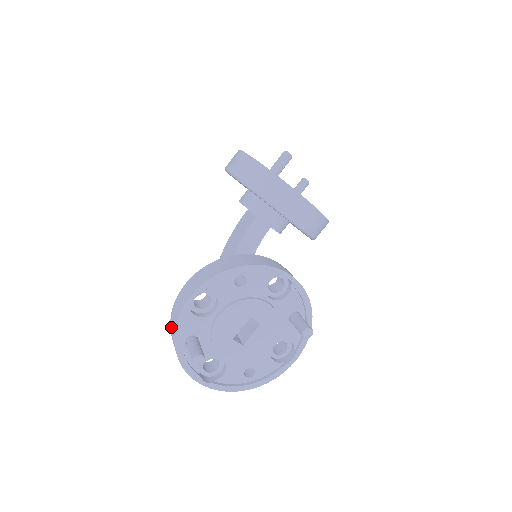
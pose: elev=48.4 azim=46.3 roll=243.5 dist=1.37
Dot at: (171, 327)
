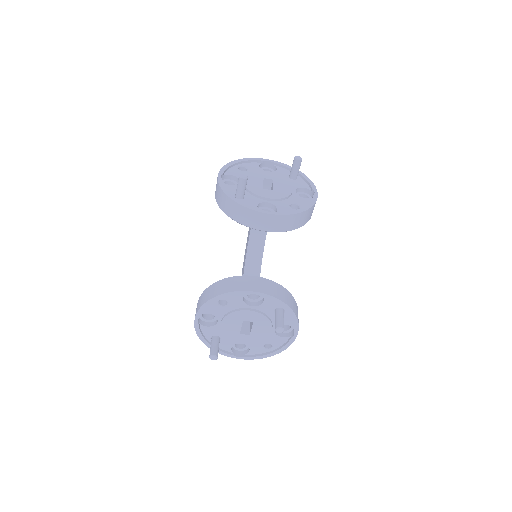
Dot at: occluded
